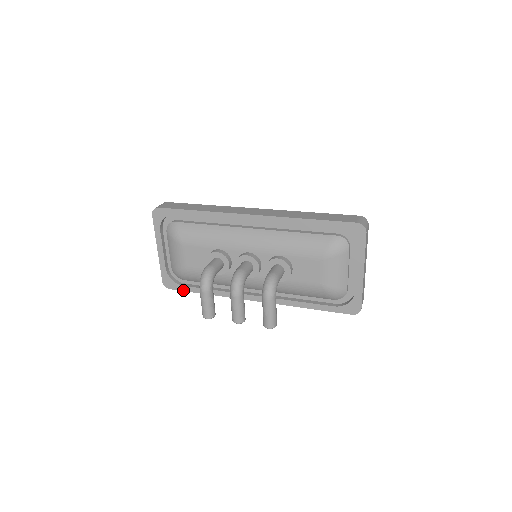
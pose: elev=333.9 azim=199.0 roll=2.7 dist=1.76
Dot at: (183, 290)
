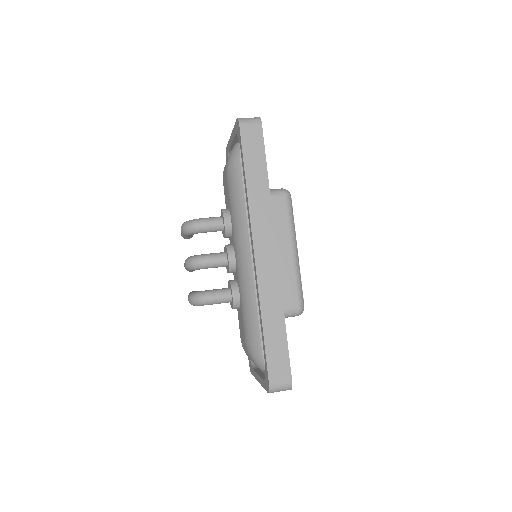
Dot at: occluded
